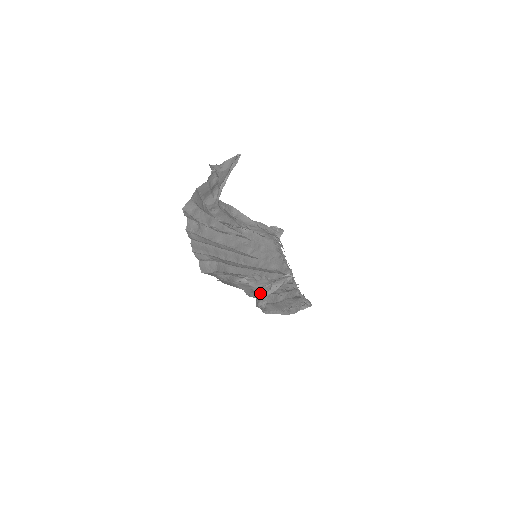
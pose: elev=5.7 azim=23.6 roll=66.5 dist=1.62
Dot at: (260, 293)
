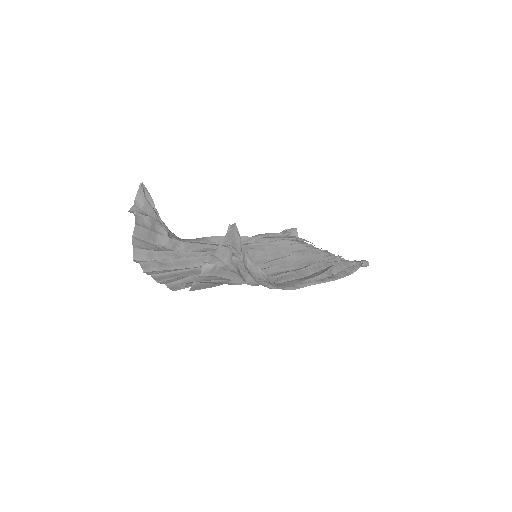
Dot at: (244, 269)
